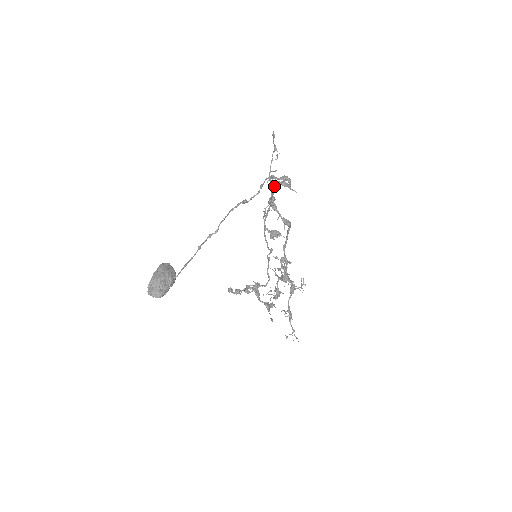
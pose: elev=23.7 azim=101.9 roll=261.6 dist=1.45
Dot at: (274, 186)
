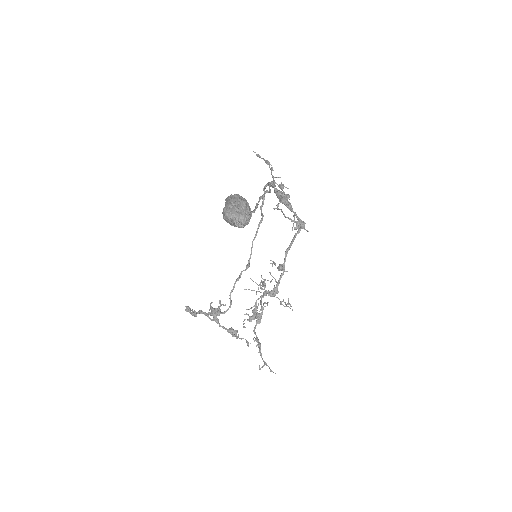
Dot at: occluded
